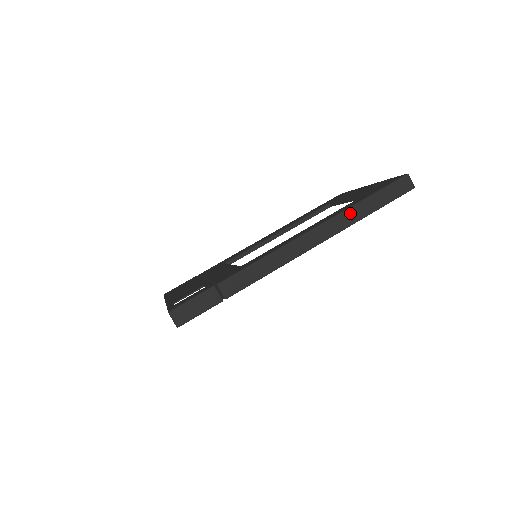
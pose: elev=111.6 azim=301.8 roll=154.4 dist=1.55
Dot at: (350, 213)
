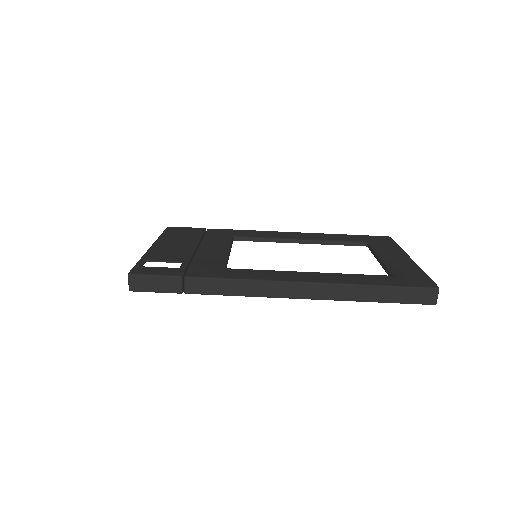
Dot at: (352, 290)
